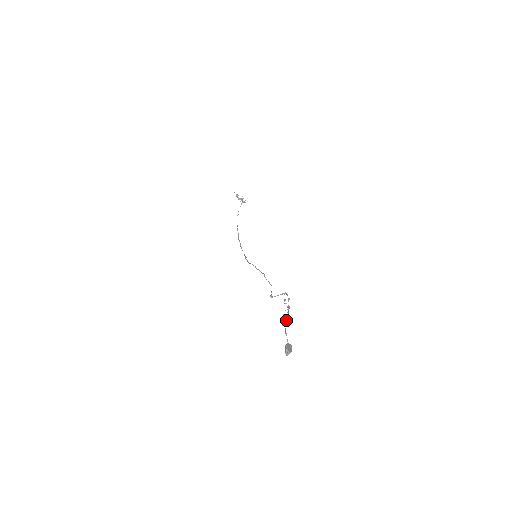
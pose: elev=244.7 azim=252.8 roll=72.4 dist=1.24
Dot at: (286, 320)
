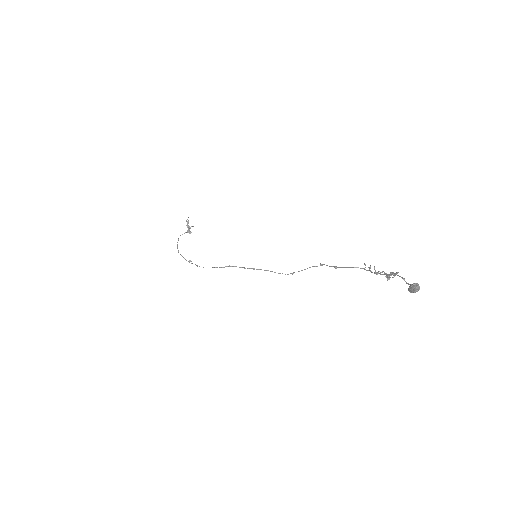
Dot at: (392, 274)
